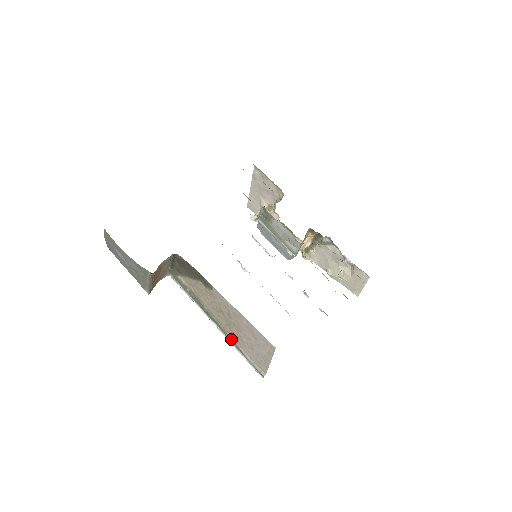
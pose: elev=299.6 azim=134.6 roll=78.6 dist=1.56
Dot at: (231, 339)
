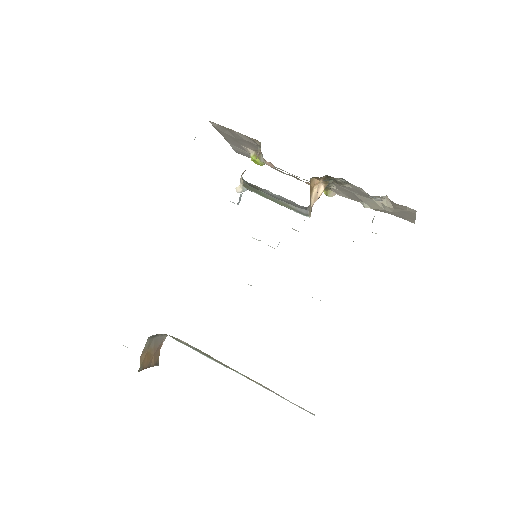
Dot at: (262, 386)
